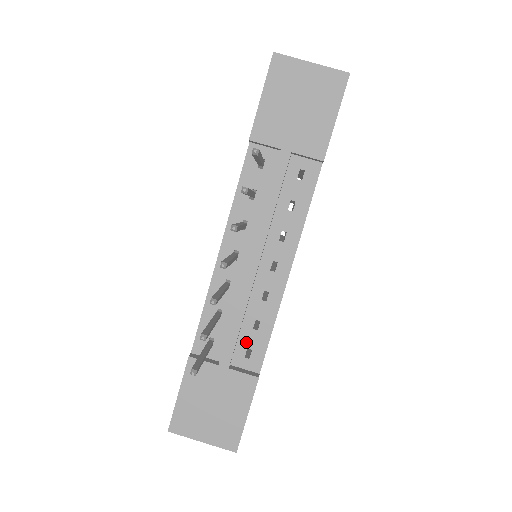
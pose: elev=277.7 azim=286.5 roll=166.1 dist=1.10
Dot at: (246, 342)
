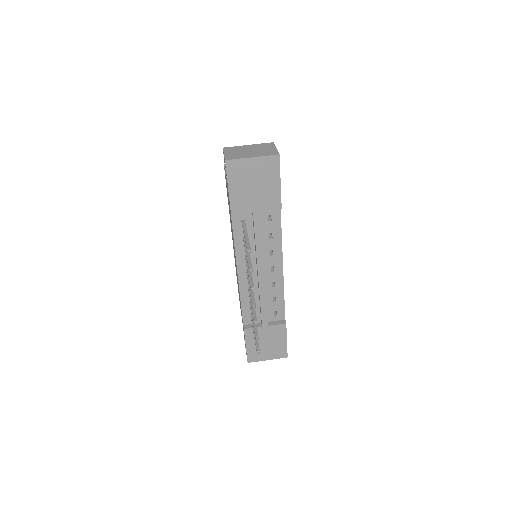
Dot at: (272, 309)
